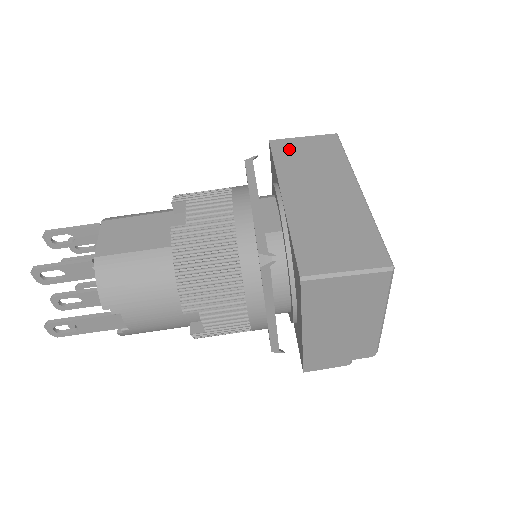
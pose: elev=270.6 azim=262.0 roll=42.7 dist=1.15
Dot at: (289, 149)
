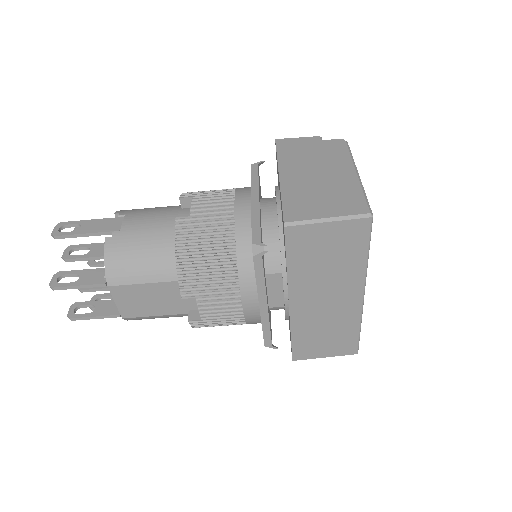
Dot at: (307, 244)
